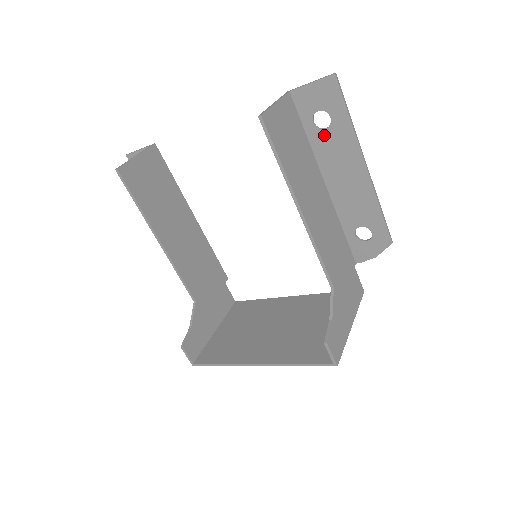
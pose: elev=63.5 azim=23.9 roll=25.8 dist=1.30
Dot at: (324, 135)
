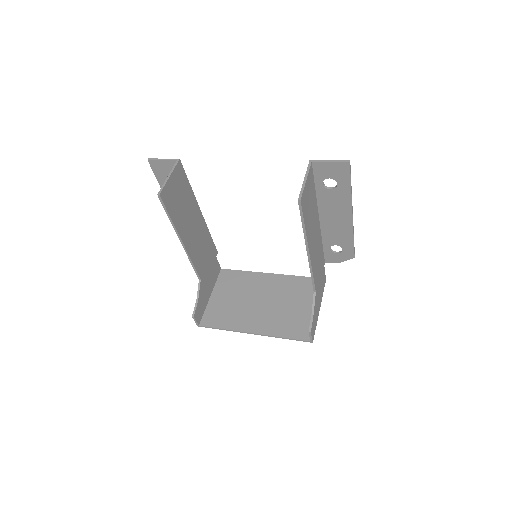
Dot at: (329, 192)
